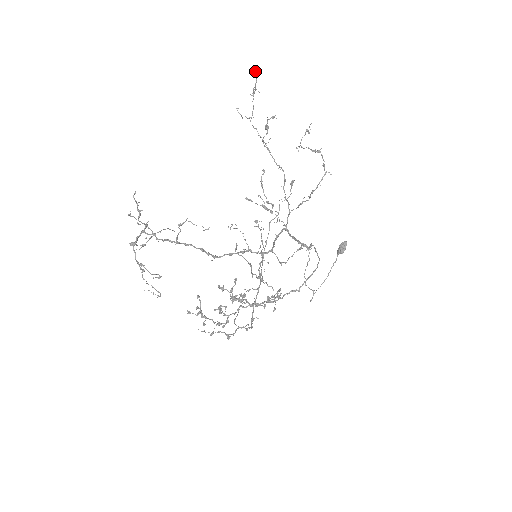
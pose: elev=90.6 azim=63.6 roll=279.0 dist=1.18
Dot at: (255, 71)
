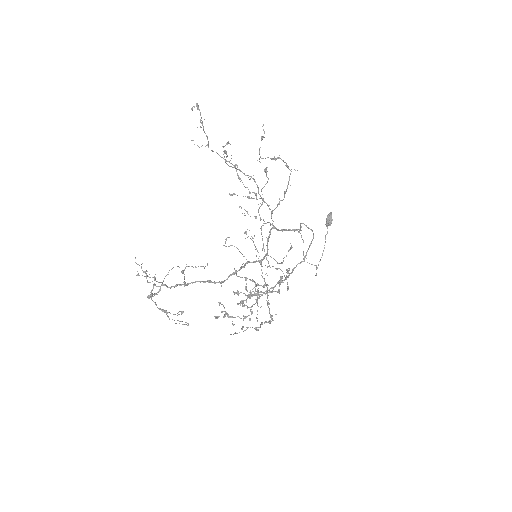
Dot at: (196, 105)
